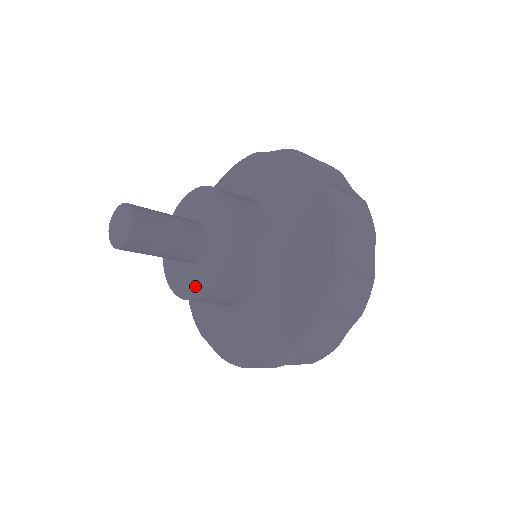
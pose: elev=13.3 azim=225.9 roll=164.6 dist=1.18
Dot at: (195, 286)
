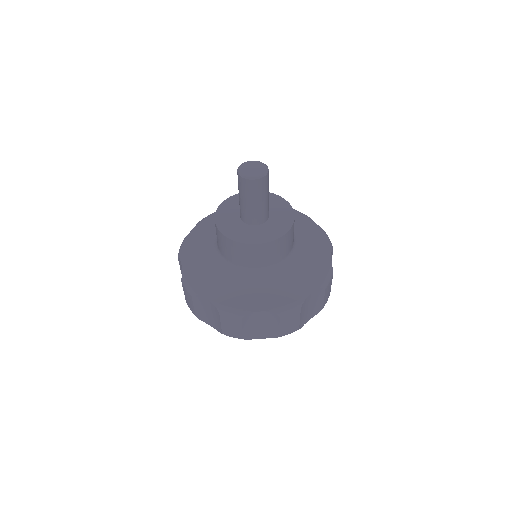
Dot at: (235, 233)
